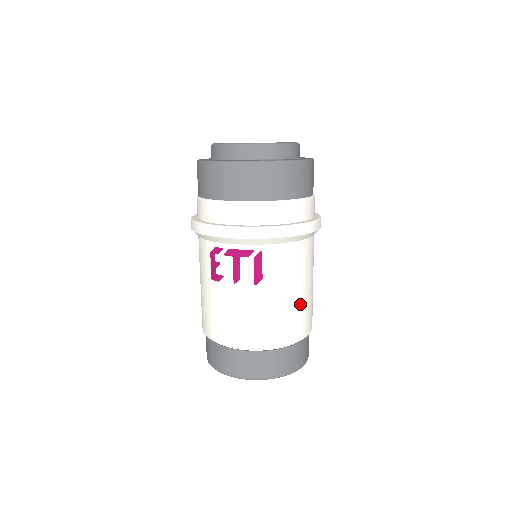
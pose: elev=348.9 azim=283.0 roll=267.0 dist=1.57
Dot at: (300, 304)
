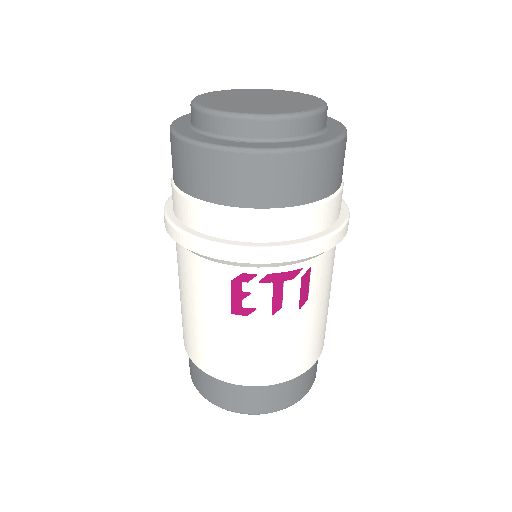
Dot at: occluded
